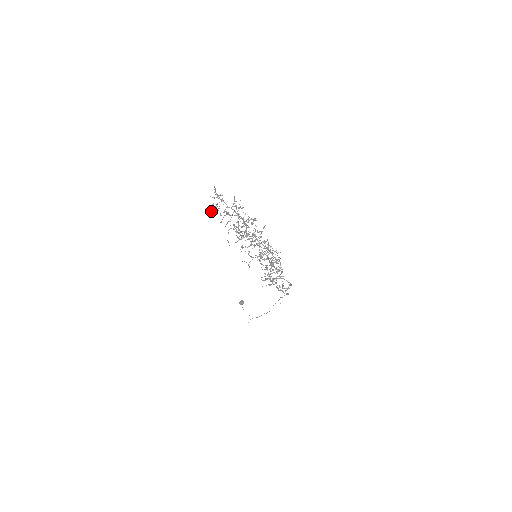
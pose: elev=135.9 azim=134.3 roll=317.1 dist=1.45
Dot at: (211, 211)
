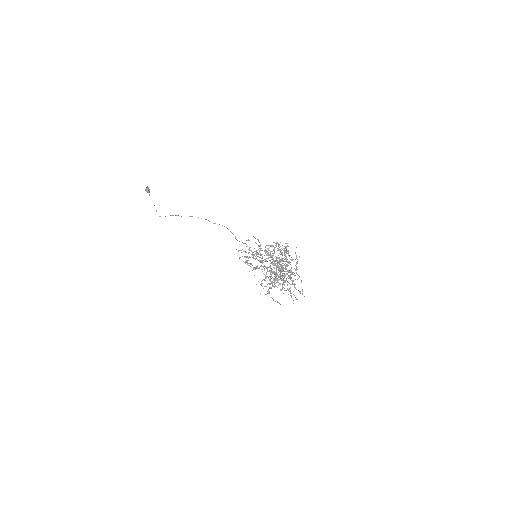
Dot at: (274, 267)
